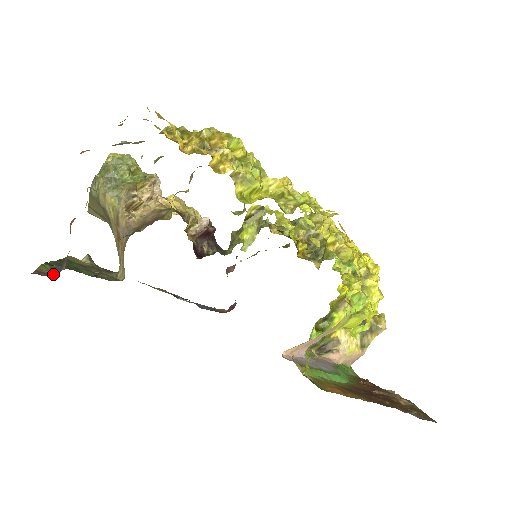
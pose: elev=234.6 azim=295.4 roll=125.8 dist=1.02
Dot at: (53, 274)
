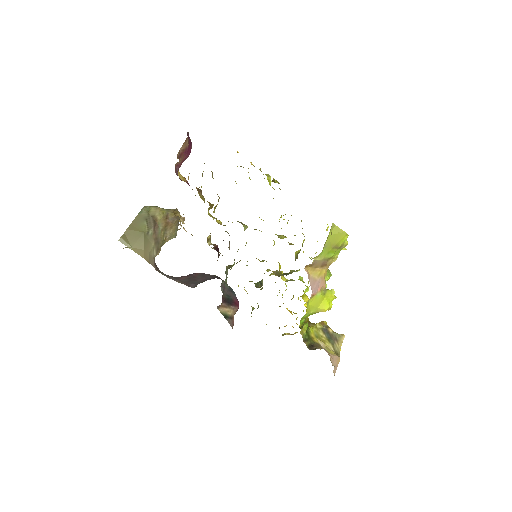
Dot at: occluded
